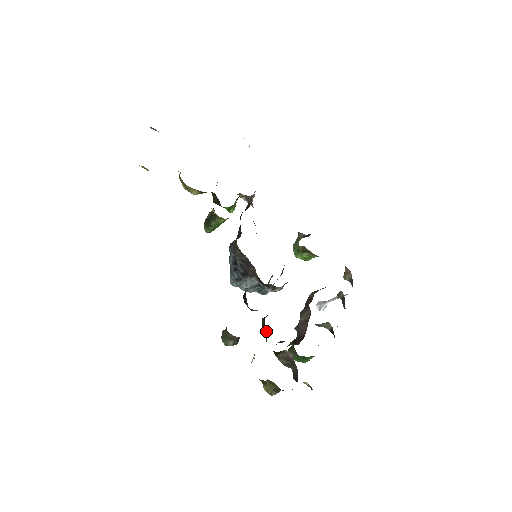
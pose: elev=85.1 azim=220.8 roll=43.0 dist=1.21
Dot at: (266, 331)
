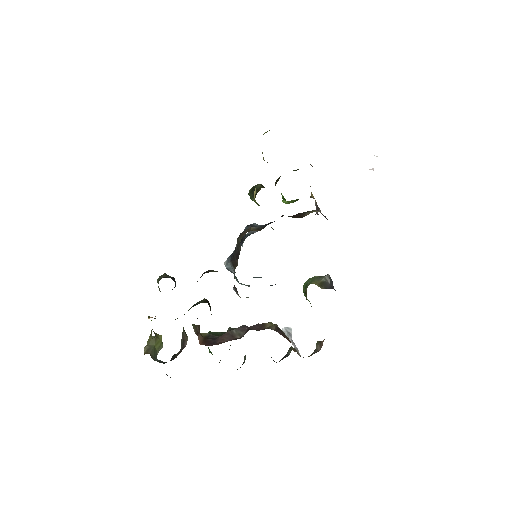
Dot at: occluded
